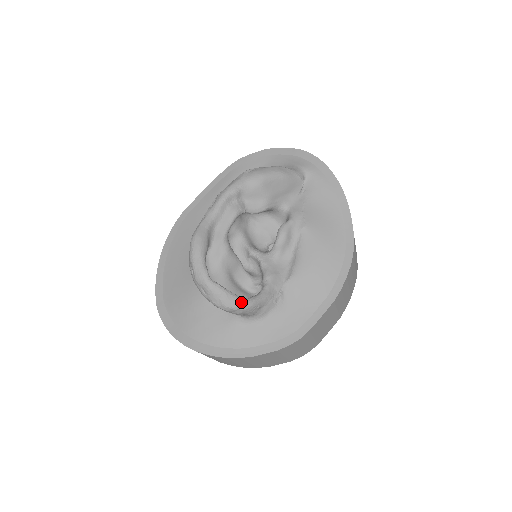
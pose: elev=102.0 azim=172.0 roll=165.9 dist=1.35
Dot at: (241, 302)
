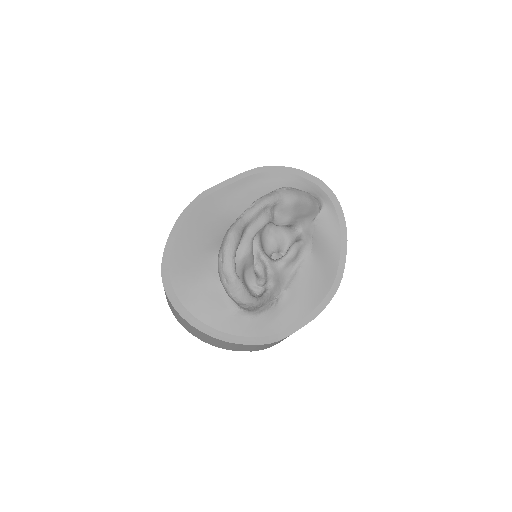
Dot at: (252, 300)
